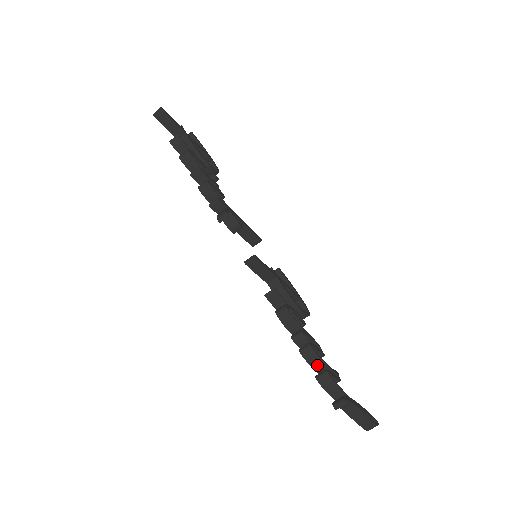
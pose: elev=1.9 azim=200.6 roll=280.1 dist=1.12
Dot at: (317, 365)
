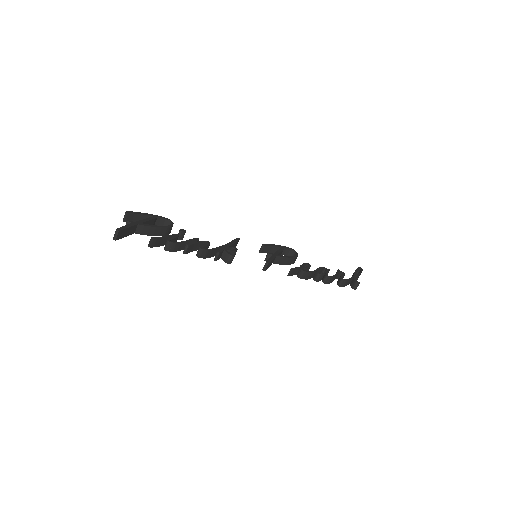
Dot at: (333, 279)
